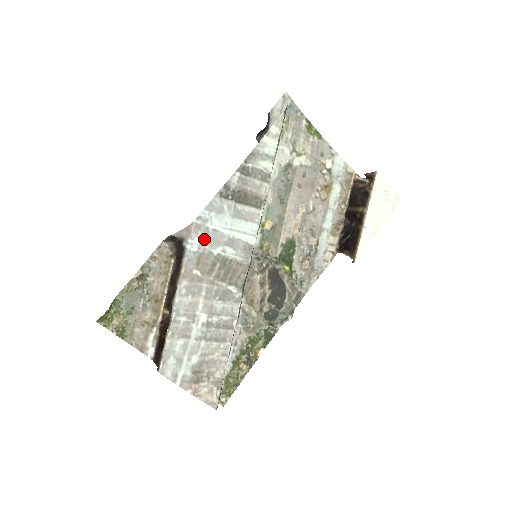
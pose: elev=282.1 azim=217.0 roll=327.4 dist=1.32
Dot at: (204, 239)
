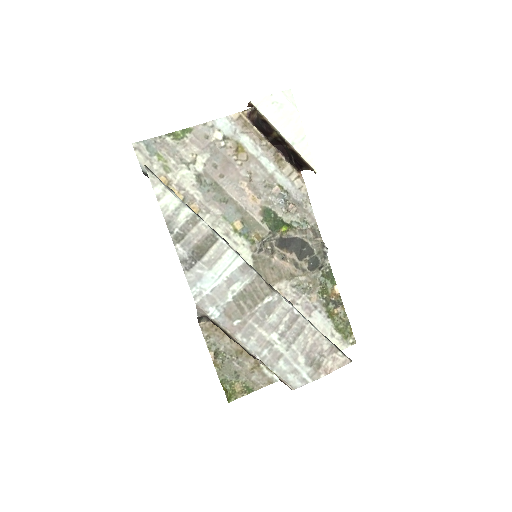
Dot at: (214, 303)
